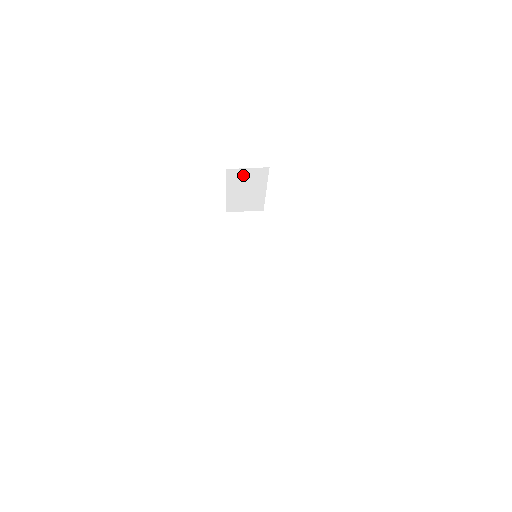
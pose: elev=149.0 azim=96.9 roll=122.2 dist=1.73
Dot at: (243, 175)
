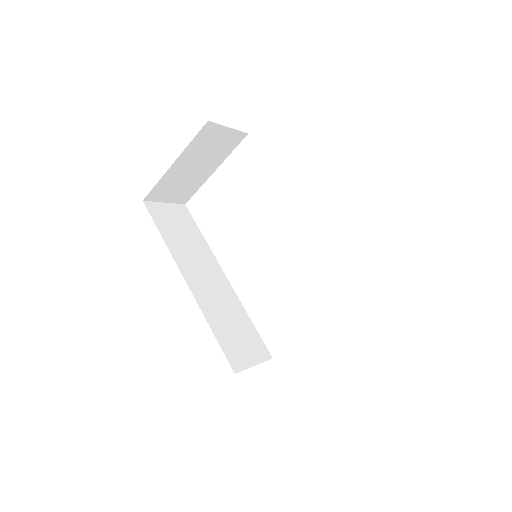
Dot at: (214, 138)
